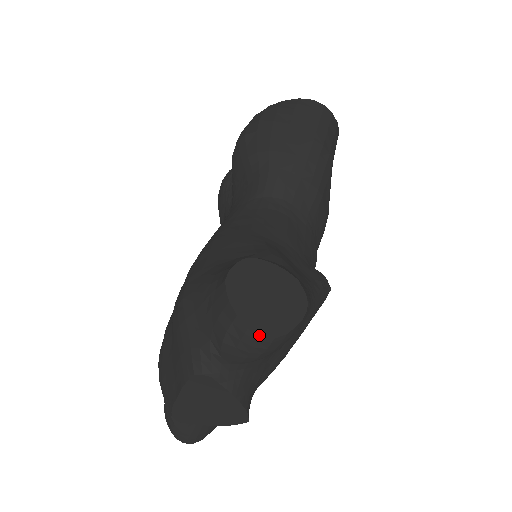
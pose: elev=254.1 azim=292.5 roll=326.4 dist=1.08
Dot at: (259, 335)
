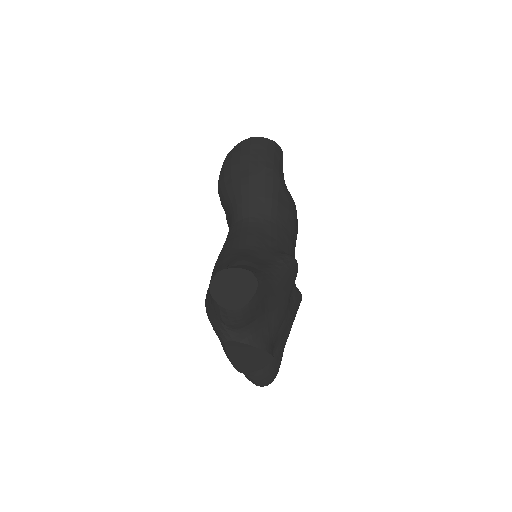
Dot at: (232, 310)
